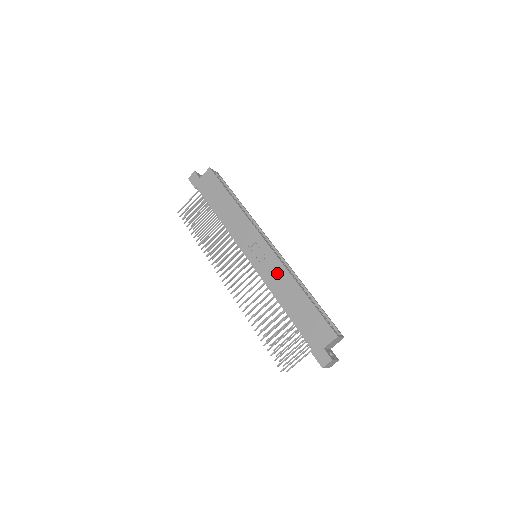
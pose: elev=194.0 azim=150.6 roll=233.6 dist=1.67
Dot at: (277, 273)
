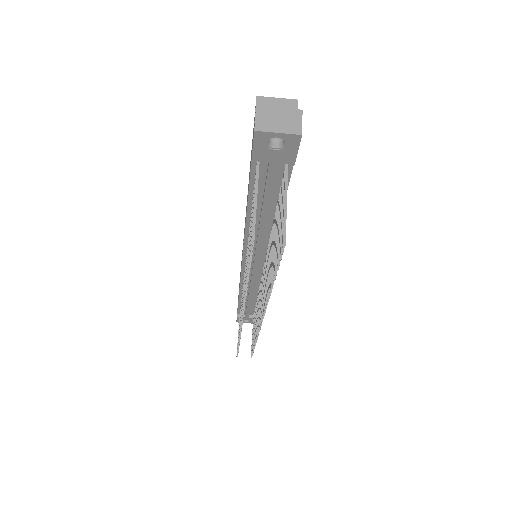
Dot at: occluded
